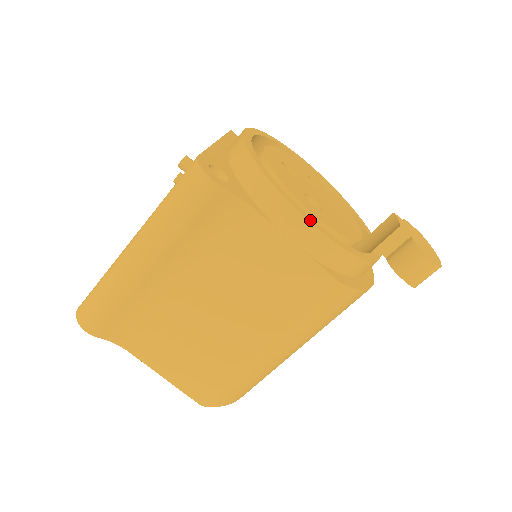
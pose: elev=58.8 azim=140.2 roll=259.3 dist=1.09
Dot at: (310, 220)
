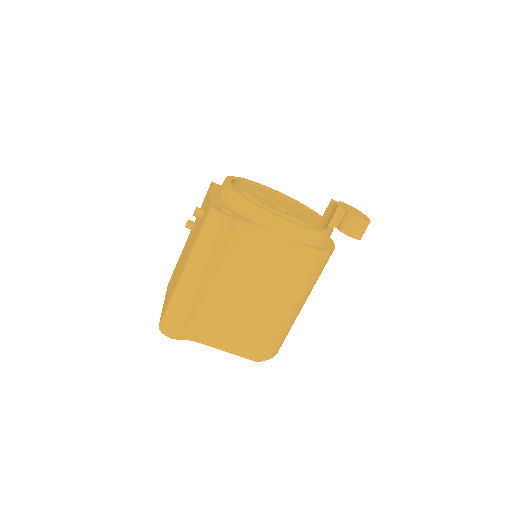
Dot at: (287, 220)
